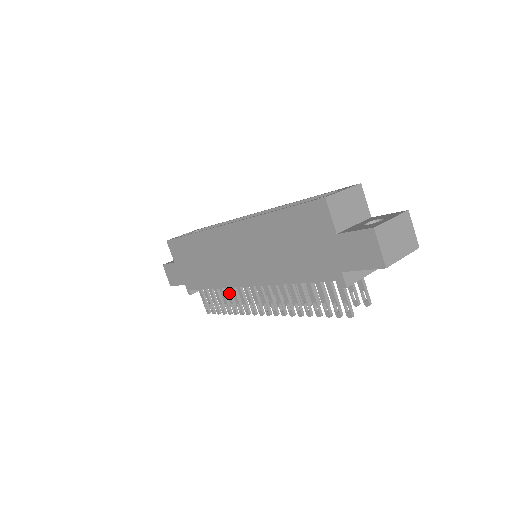
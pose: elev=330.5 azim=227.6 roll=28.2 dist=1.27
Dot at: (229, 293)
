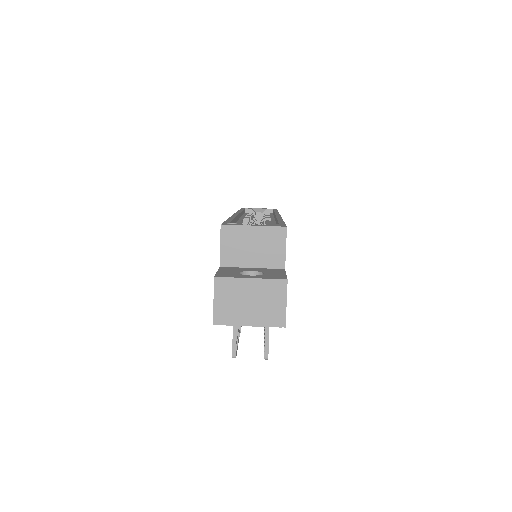
Dot at: occluded
